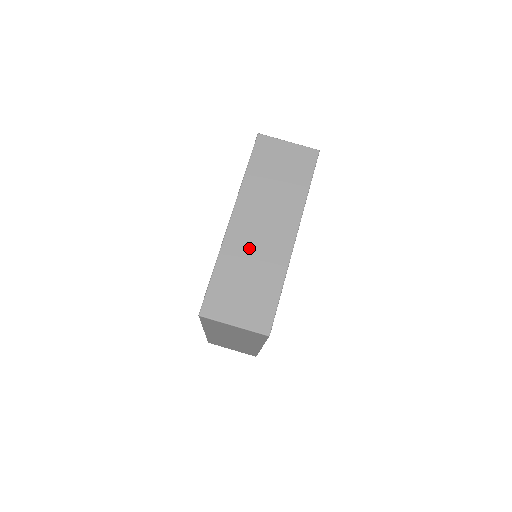
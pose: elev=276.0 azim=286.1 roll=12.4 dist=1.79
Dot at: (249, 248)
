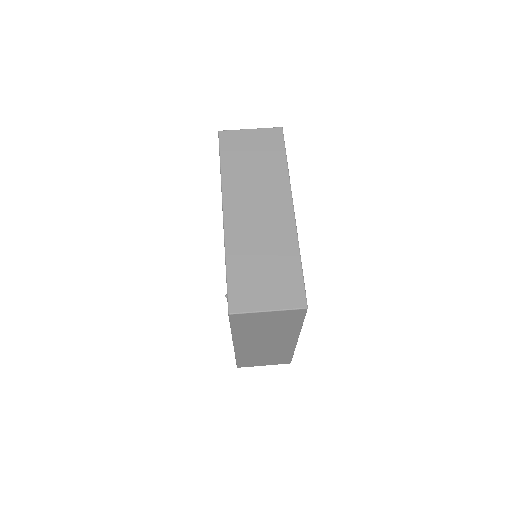
Dot at: (253, 234)
